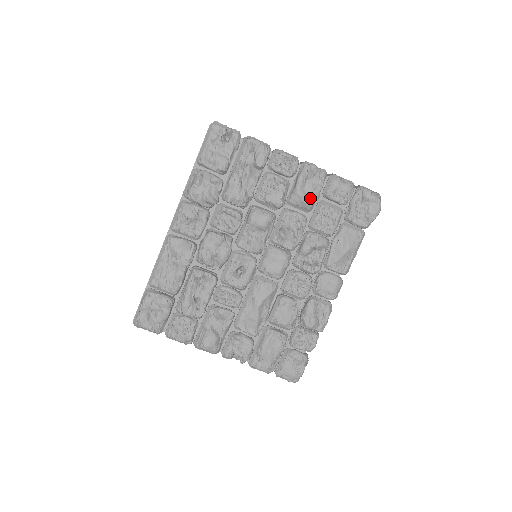
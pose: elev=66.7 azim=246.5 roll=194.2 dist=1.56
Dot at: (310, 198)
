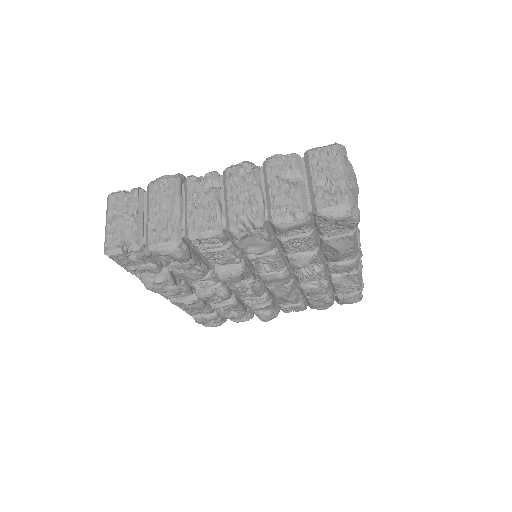
Dot at: (263, 249)
